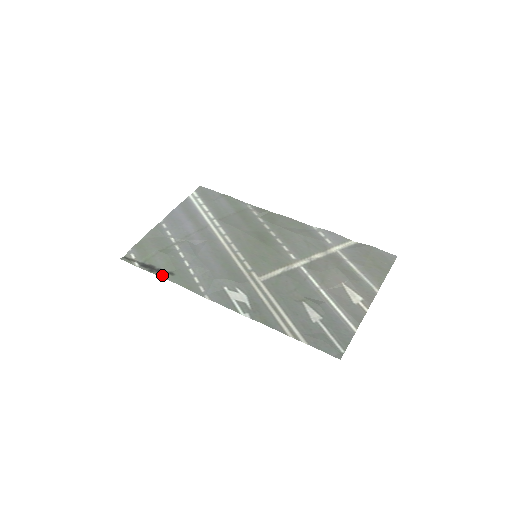
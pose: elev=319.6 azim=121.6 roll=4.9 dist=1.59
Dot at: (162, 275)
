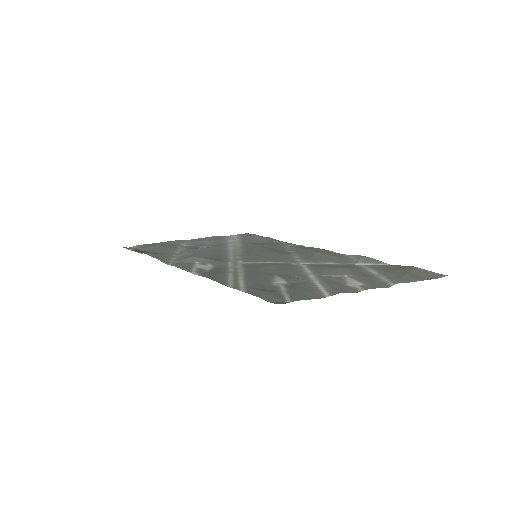
Dot at: occluded
